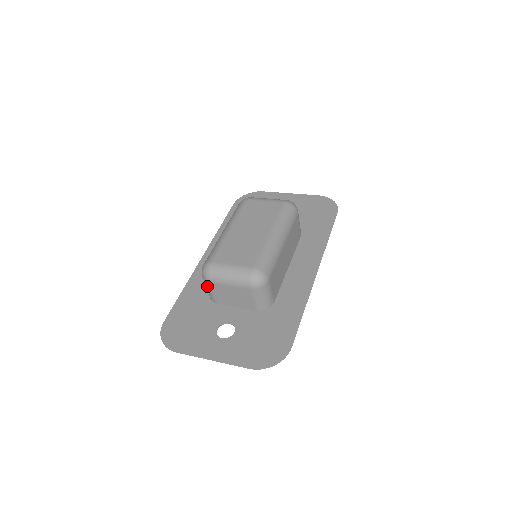
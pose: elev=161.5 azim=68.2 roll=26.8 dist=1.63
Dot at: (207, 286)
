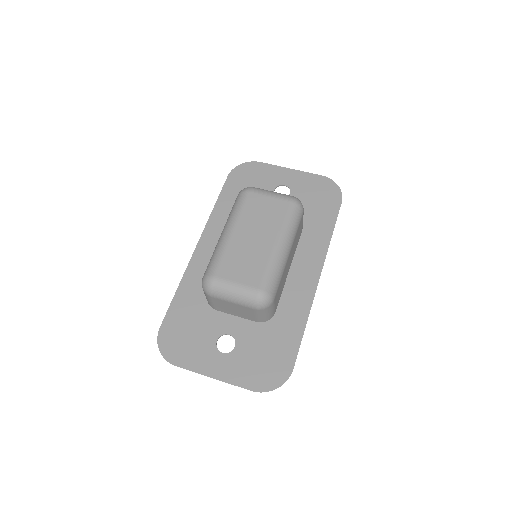
Dot at: (207, 297)
